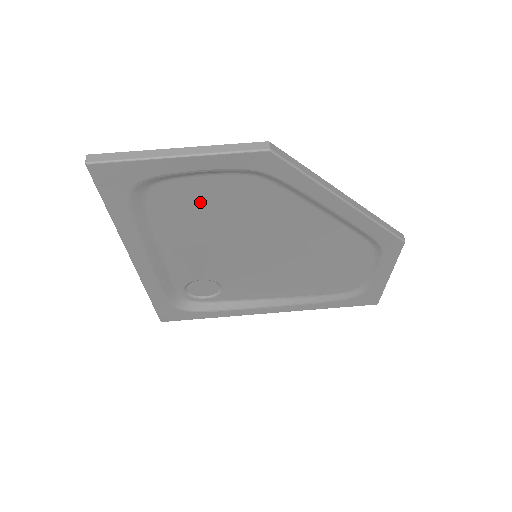
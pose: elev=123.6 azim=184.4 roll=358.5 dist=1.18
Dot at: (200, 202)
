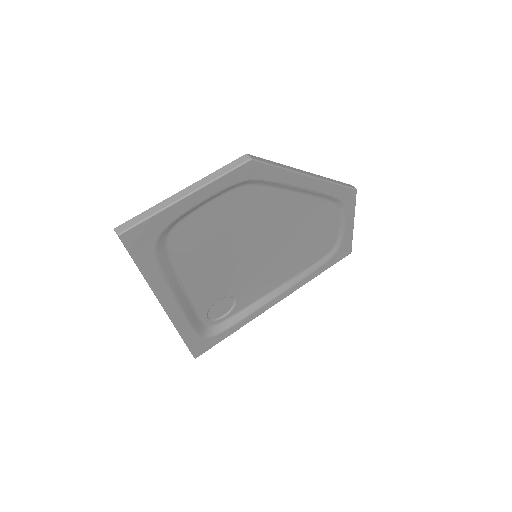
Dot at: (208, 228)
